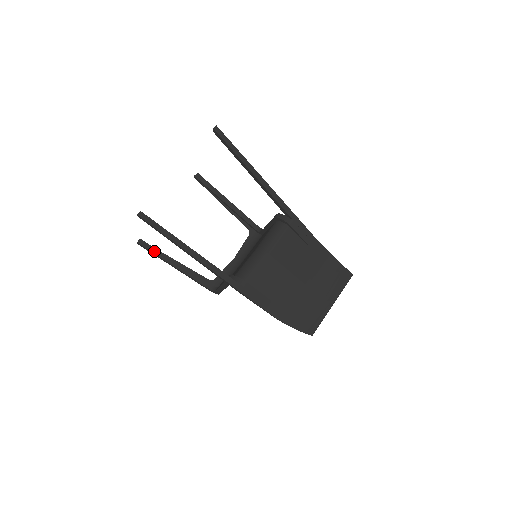
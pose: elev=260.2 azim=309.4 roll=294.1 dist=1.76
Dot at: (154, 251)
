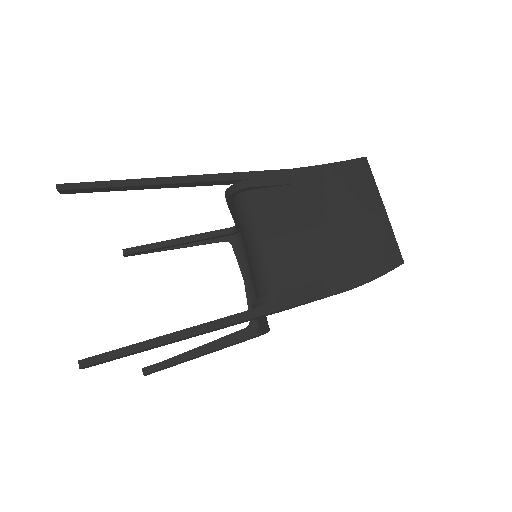
Dot at: (167, 364)
